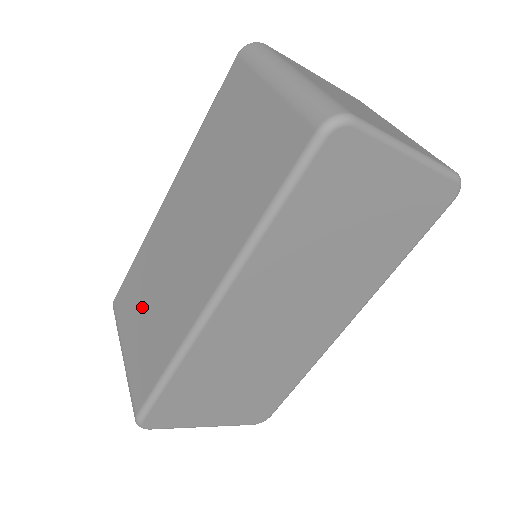
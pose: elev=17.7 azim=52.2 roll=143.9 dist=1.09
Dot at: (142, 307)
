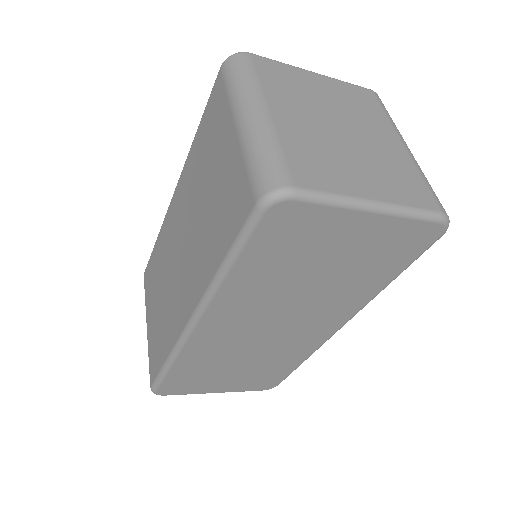
Dot at: (157, 294)
